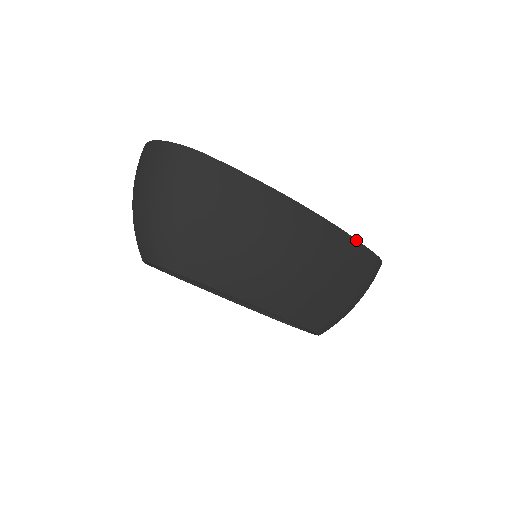
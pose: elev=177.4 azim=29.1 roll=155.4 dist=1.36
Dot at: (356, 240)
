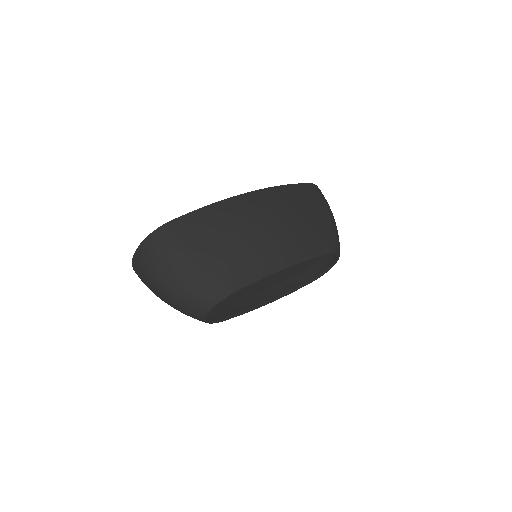
Dot at: (290, 185)
